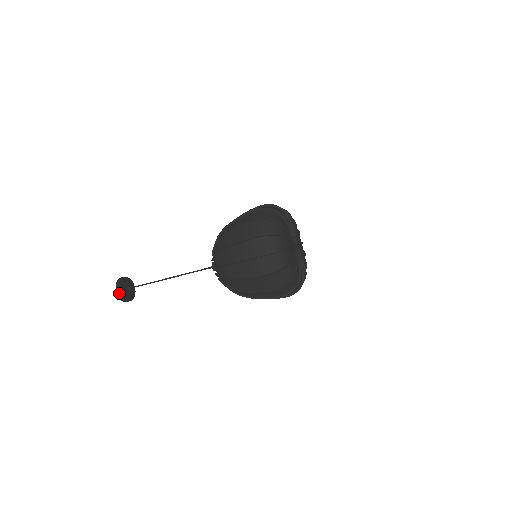
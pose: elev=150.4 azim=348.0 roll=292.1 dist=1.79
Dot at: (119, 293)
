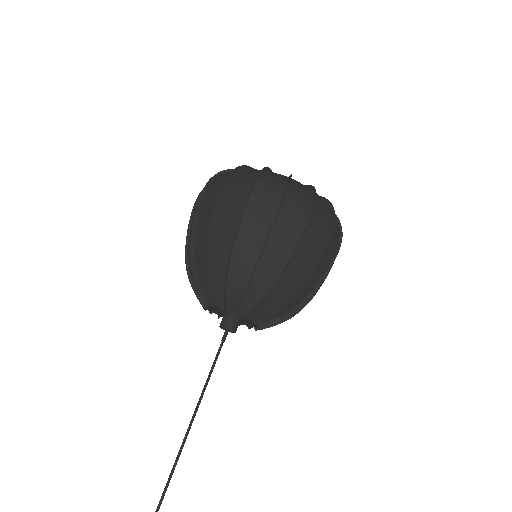
Dot at: out of frame
